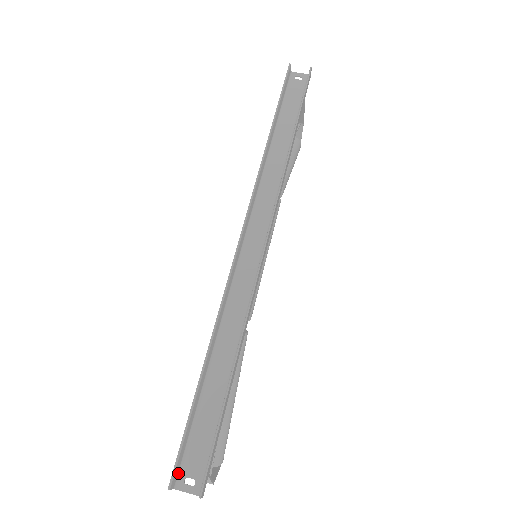
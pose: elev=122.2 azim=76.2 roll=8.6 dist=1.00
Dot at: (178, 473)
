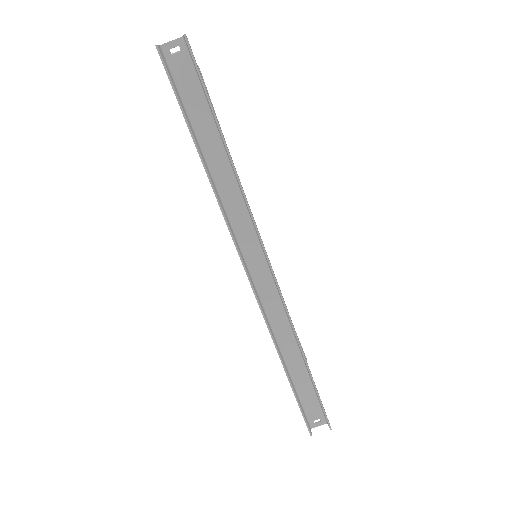
Dot at: (308, 423)
